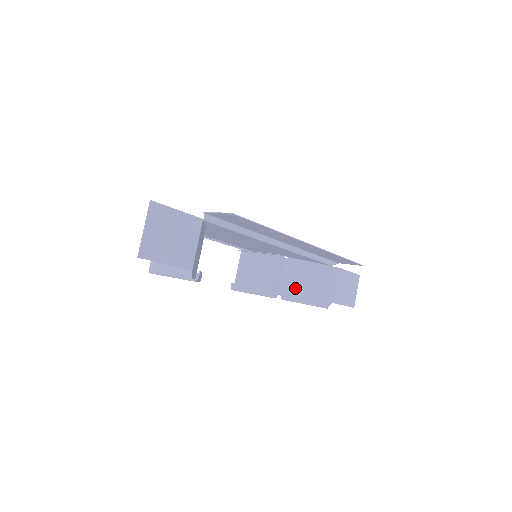
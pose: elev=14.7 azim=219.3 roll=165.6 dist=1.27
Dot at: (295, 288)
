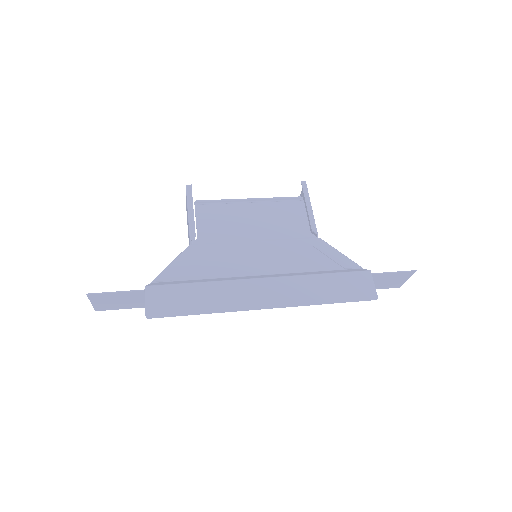
Dot at: occluded
